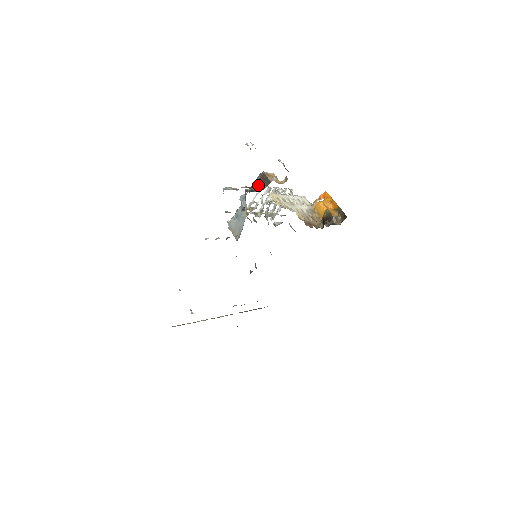
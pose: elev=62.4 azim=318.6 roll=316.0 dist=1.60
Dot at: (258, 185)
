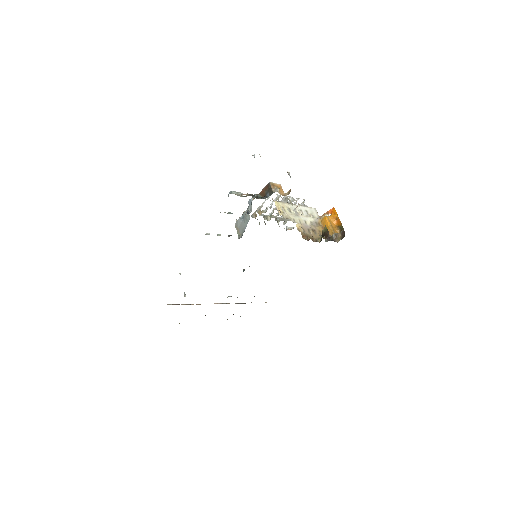
Dot at: (263, 193)
